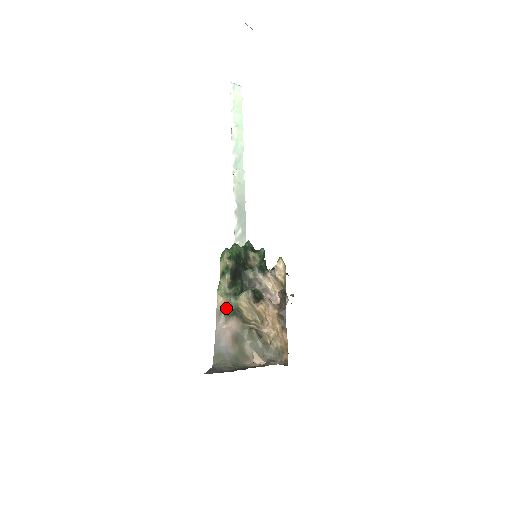
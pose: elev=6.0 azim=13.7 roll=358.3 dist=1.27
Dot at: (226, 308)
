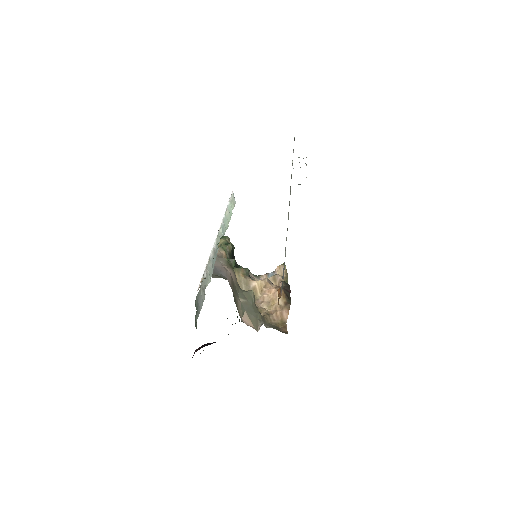
Dot at: occluded
